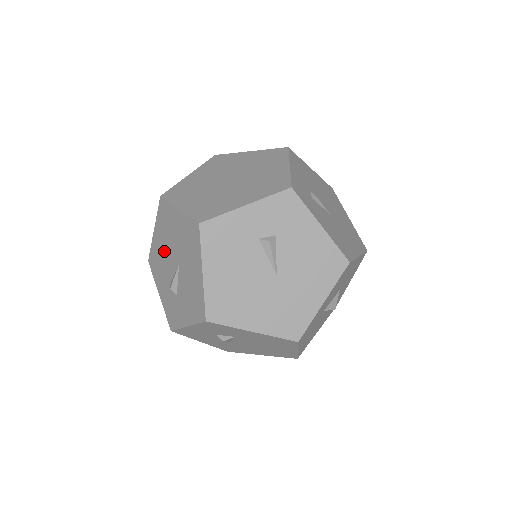
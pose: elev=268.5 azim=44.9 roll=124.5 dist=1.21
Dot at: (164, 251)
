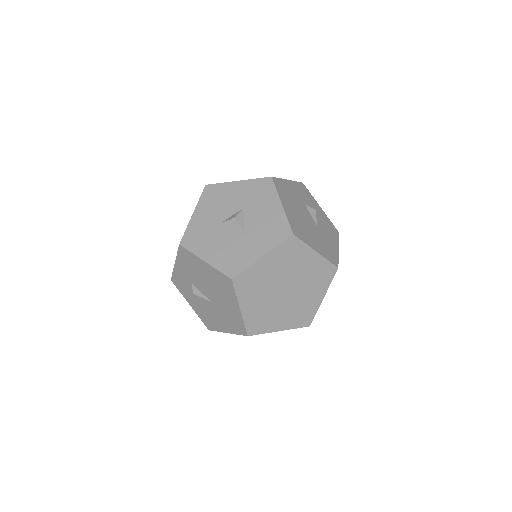
Dot at: (204, 279)
